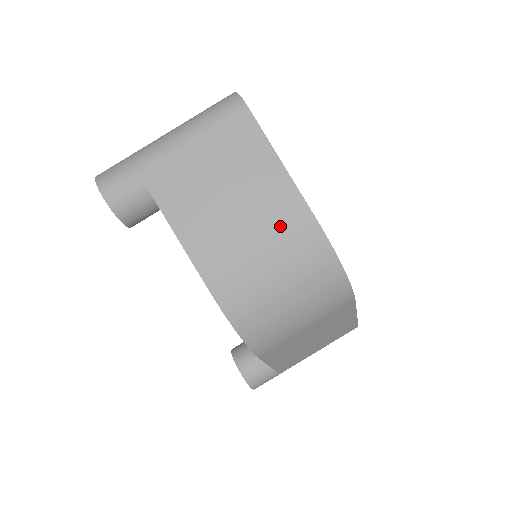
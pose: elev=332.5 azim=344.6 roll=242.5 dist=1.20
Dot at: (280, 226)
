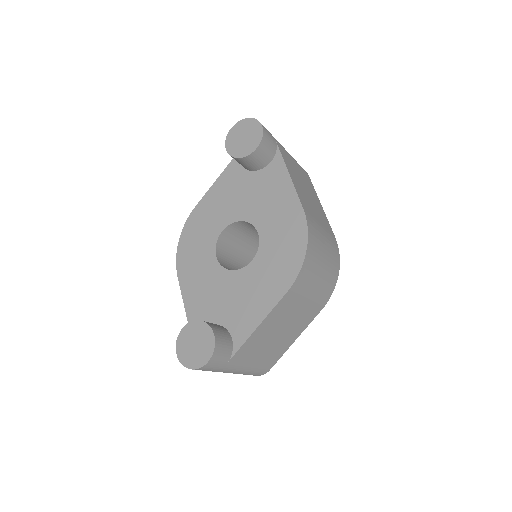
Dot at: (325, 224)
